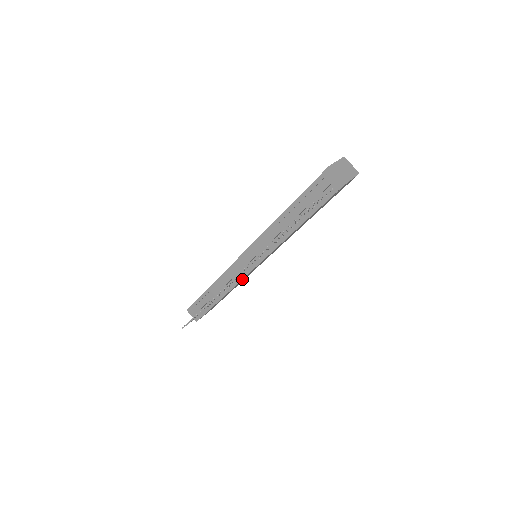
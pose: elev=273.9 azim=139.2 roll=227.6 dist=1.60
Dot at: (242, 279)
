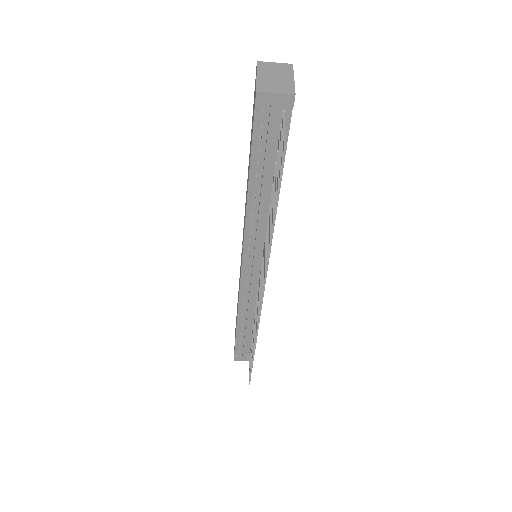
Dot at: (264, 290)
